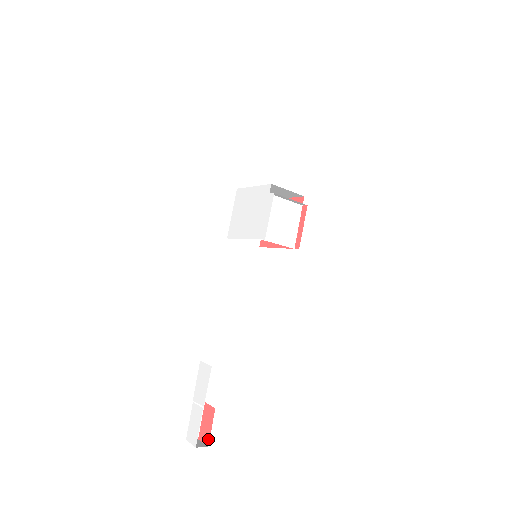
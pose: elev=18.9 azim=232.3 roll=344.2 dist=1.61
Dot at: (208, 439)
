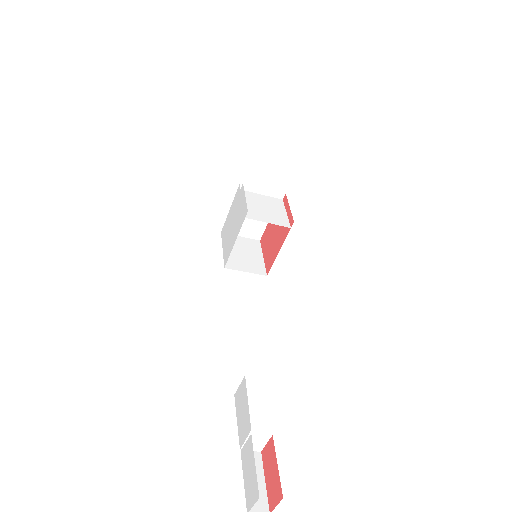
Dot at: (279, 488)
